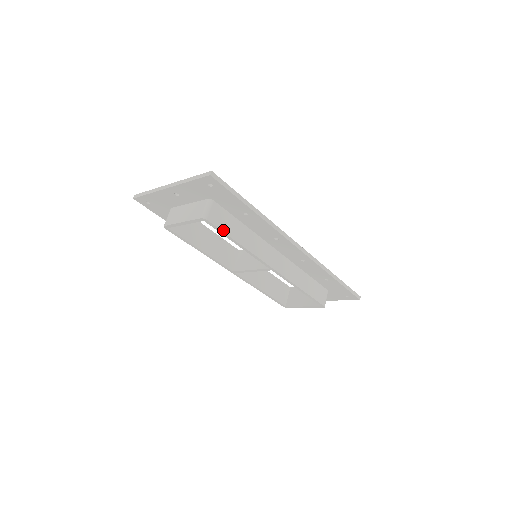
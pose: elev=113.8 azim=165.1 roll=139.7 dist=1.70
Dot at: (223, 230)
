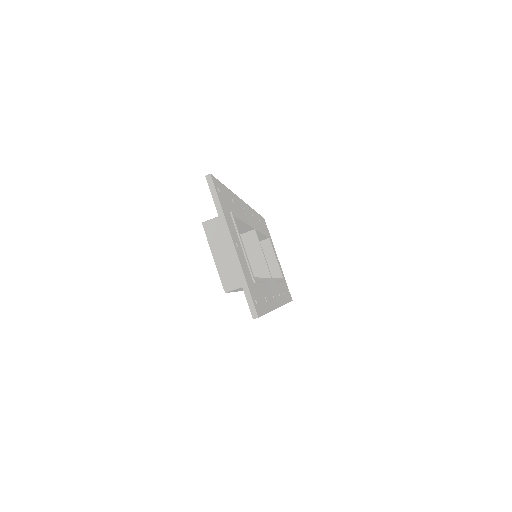
Dot at: (234, 291)
